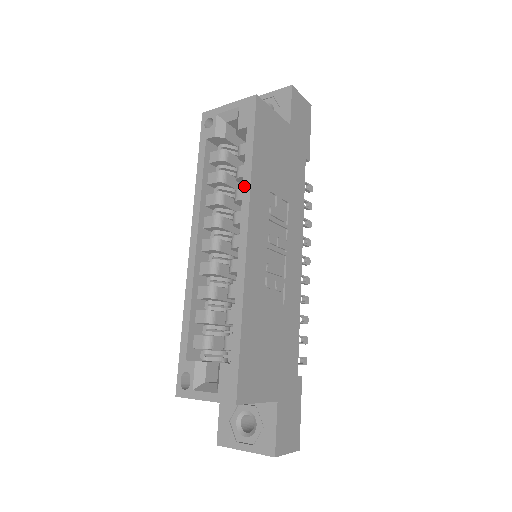
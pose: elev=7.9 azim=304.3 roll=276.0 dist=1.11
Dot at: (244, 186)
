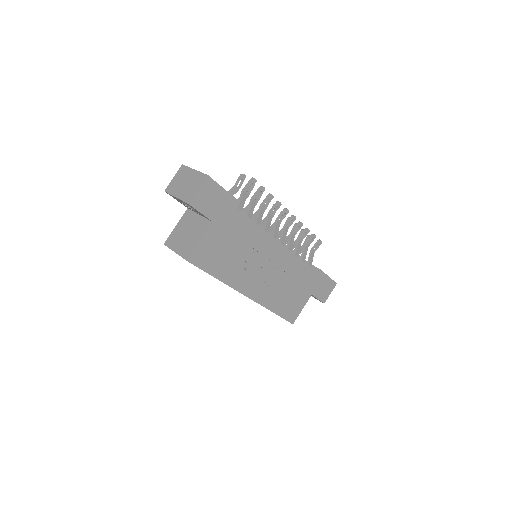
Dot at: occluded
